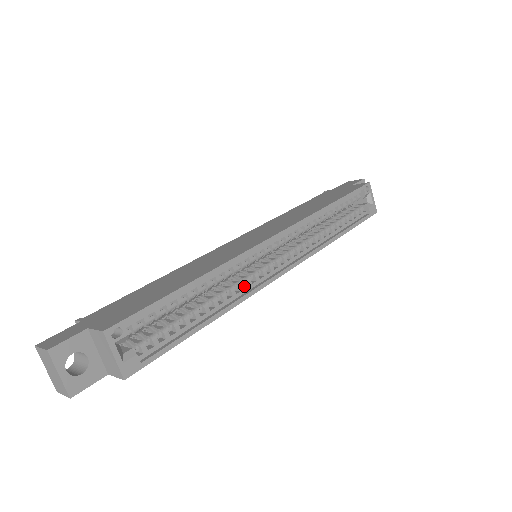
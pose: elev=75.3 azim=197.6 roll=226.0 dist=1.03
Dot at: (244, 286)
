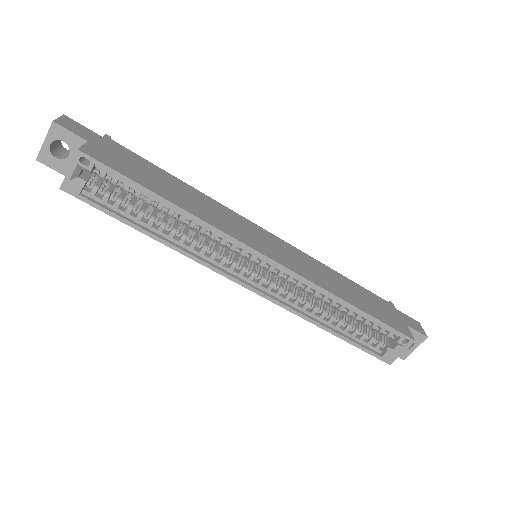
Dot at: (209, 254)
